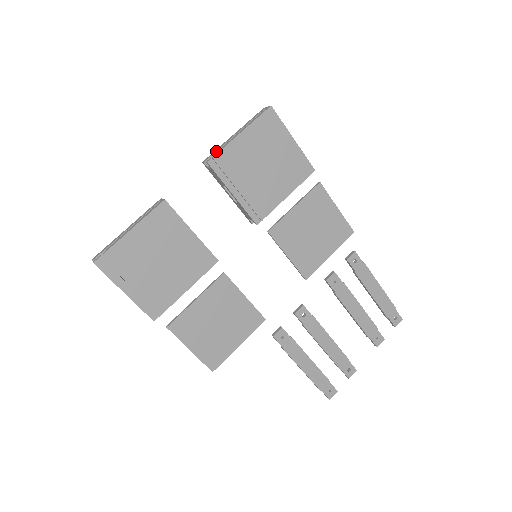
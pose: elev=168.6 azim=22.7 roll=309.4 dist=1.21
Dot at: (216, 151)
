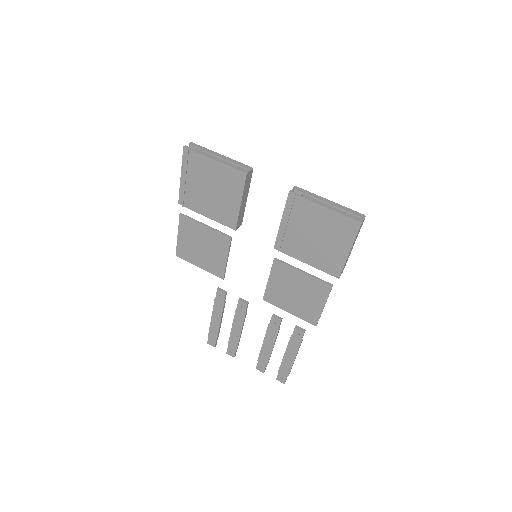
Dot at: (306, 193)
